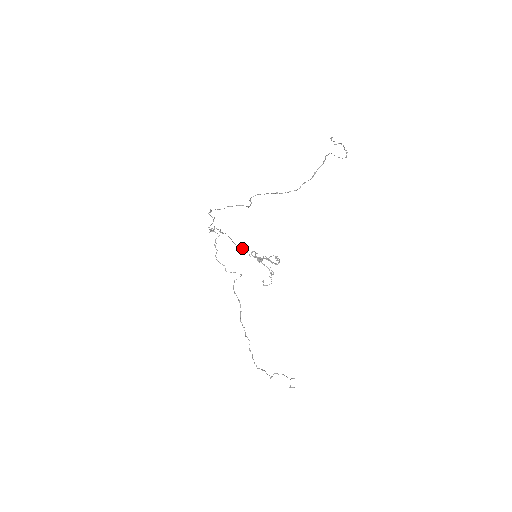
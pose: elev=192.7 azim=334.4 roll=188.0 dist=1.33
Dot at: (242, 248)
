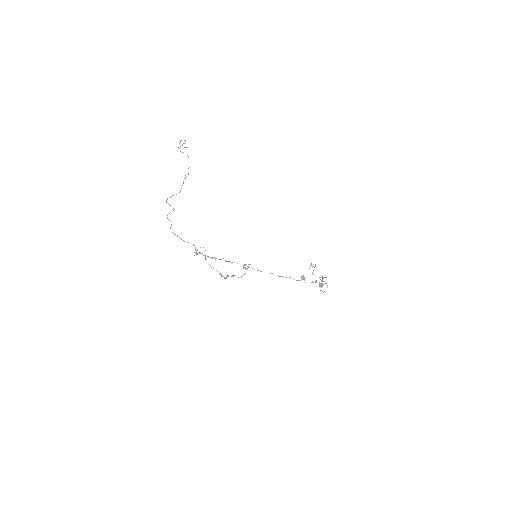
Dot at: (278, 275)
